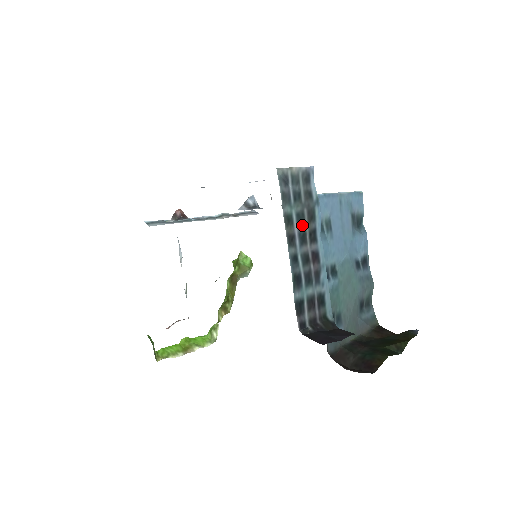
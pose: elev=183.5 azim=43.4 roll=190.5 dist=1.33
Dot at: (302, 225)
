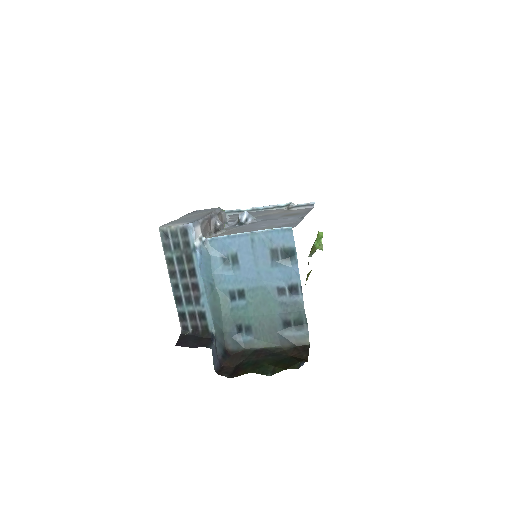
Dot at: (182, 265)
